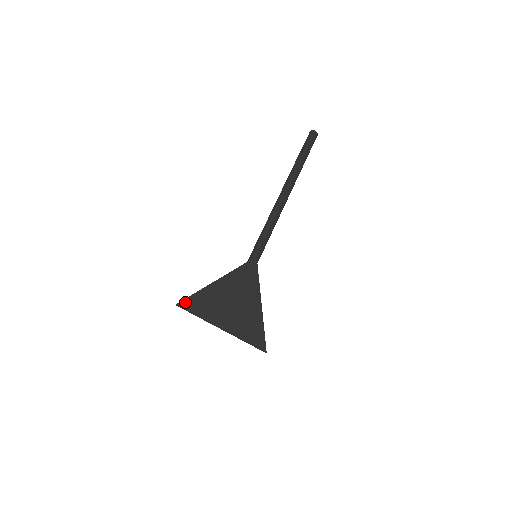
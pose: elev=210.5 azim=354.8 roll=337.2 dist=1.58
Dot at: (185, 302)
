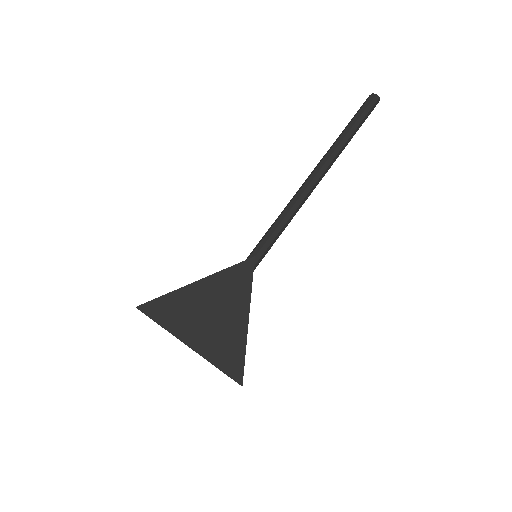
Dot at: (147, 305)
